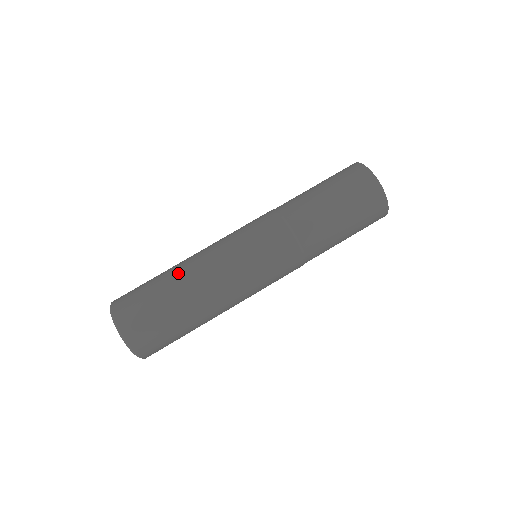
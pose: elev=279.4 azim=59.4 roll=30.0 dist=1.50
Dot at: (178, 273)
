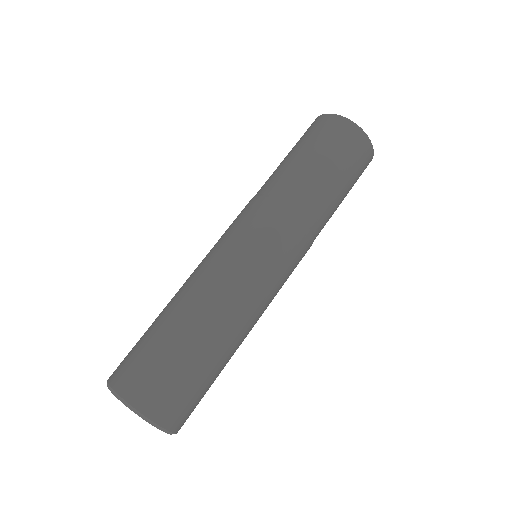
Dot at: occluded
